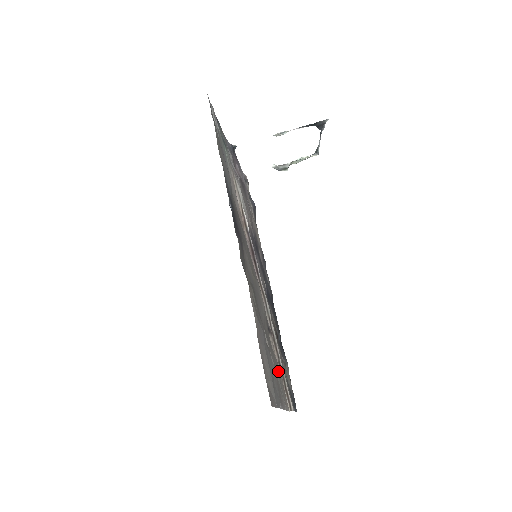
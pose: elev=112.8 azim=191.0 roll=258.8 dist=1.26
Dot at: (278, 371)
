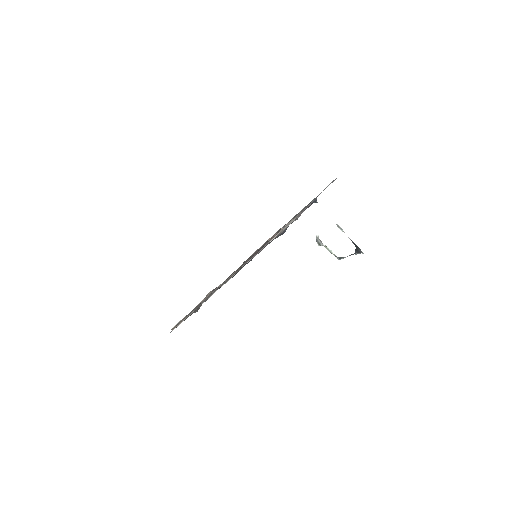
Dot at: occluded
